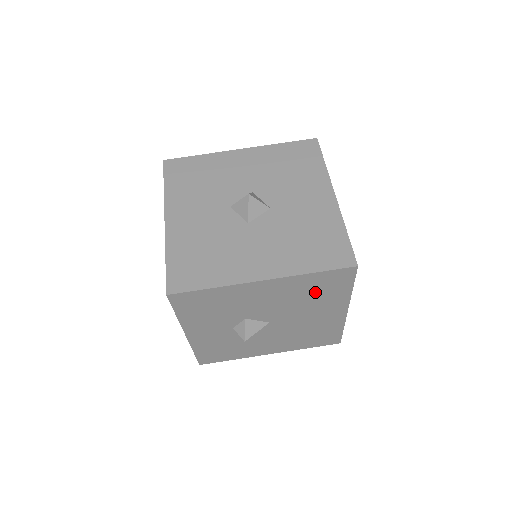
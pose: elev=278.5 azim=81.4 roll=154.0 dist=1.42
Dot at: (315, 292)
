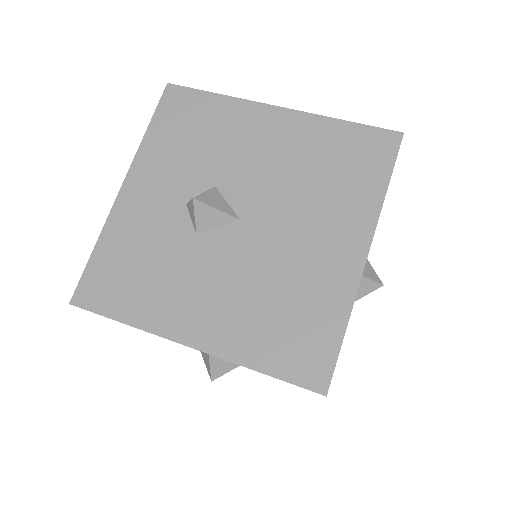
Dot at: (332, 169)
